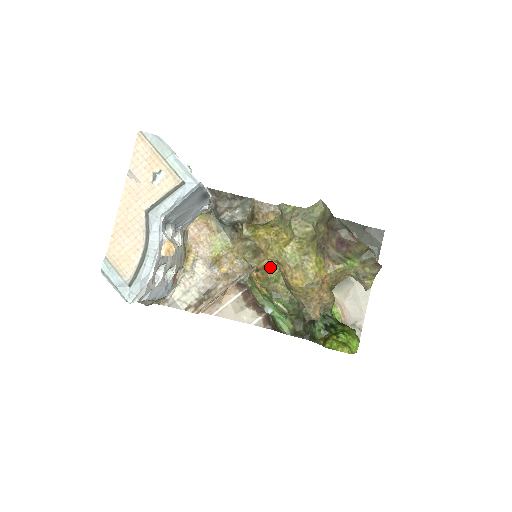
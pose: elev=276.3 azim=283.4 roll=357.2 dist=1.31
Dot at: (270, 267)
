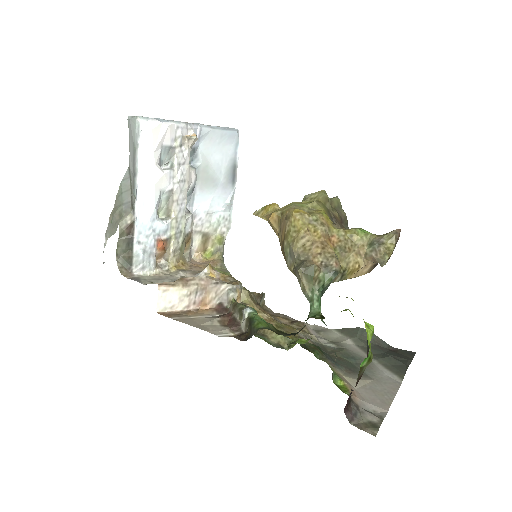
Dot at: occluded
